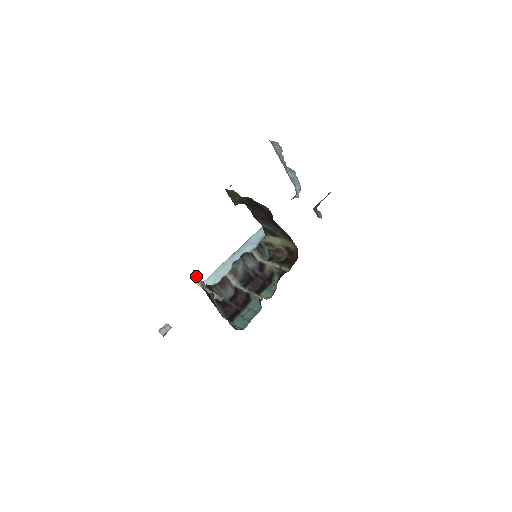
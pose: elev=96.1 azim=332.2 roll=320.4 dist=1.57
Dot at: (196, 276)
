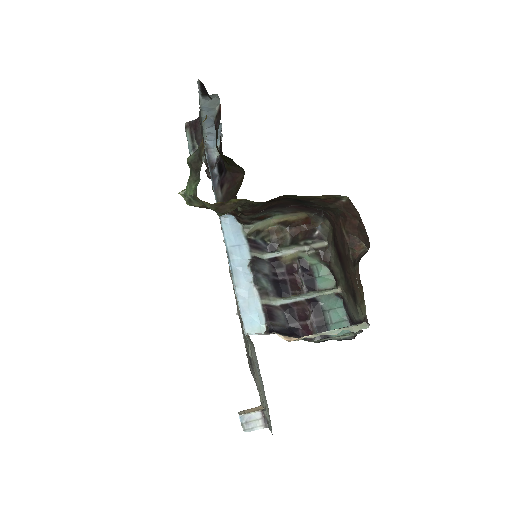
Dot at: occluded
